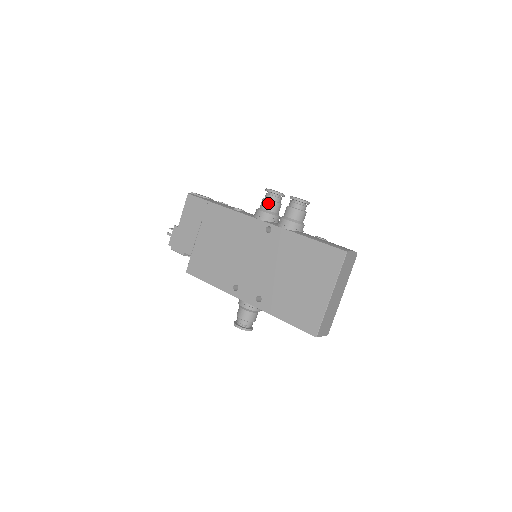
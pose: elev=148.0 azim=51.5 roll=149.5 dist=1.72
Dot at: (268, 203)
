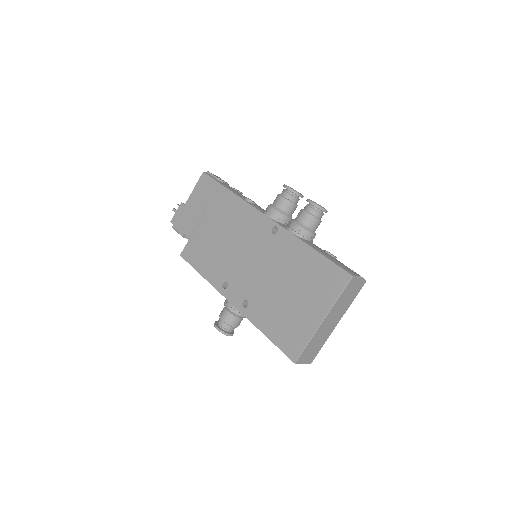
Dot at: (282, 201)
